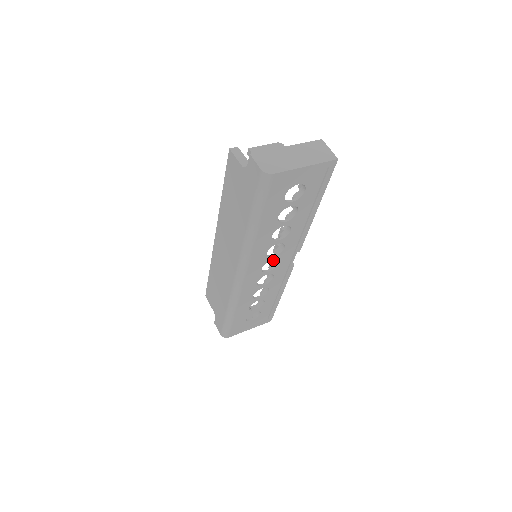
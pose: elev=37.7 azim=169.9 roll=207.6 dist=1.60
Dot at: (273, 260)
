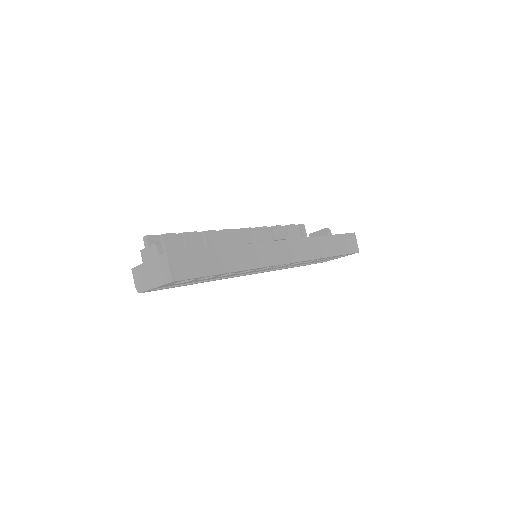
Dot at: occluded
